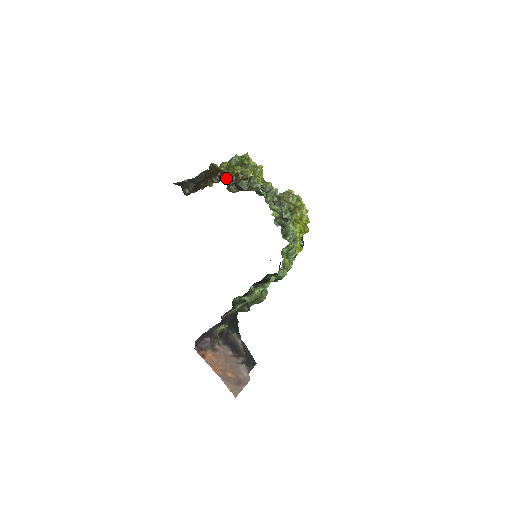
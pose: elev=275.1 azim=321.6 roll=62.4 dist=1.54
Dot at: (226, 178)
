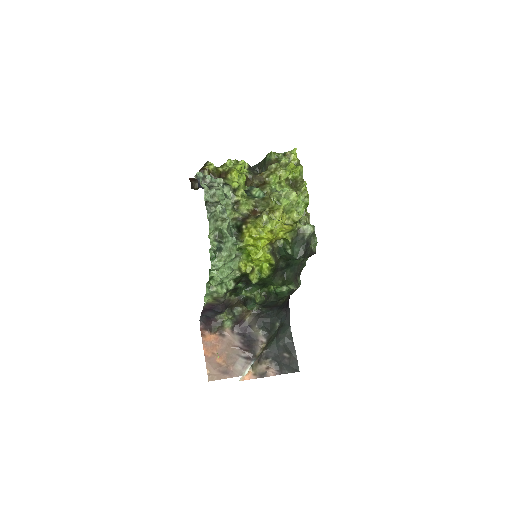
Dot at: (213, 176)
